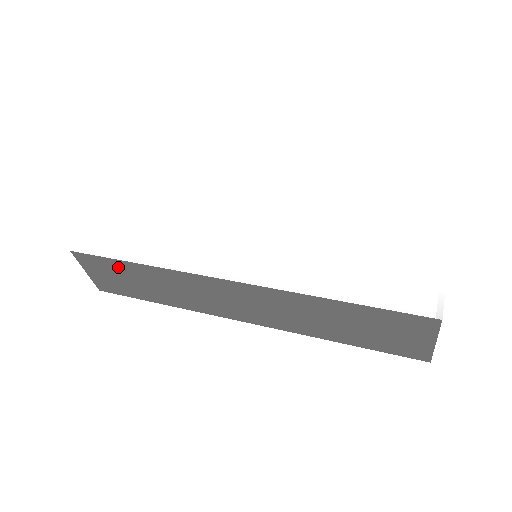
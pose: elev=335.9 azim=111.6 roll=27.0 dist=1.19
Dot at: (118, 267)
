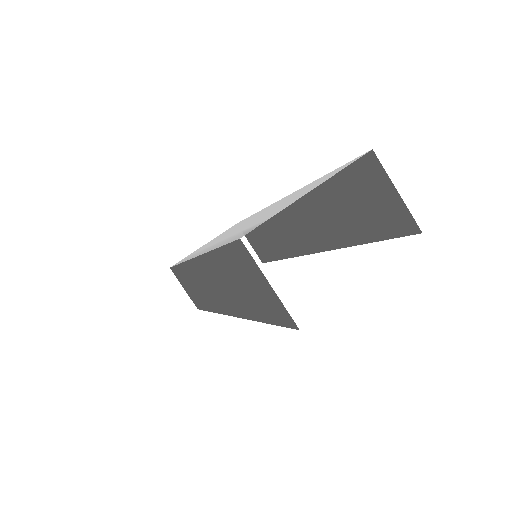
Dot at: (181, 274)
